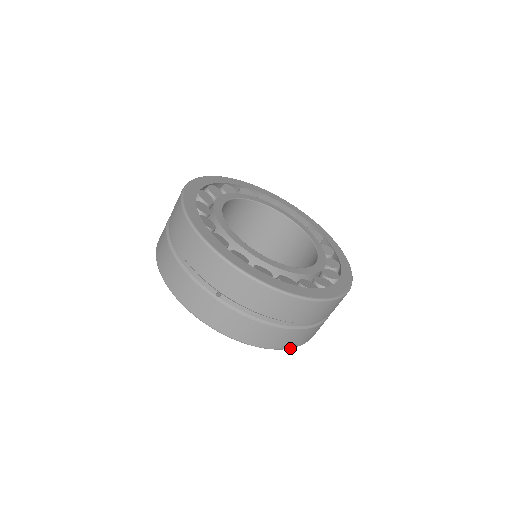
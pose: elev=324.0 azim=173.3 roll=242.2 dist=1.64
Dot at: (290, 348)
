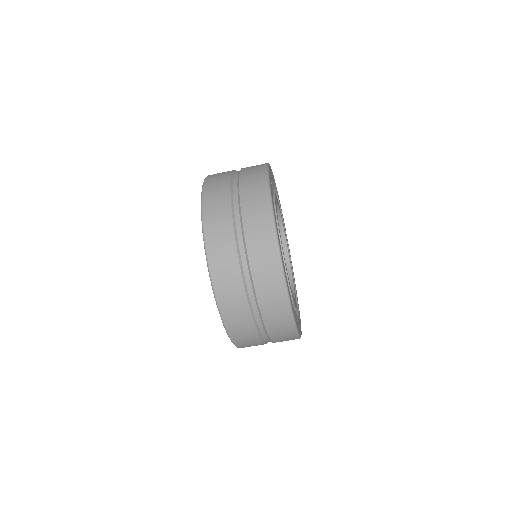
Dot at: occluded
